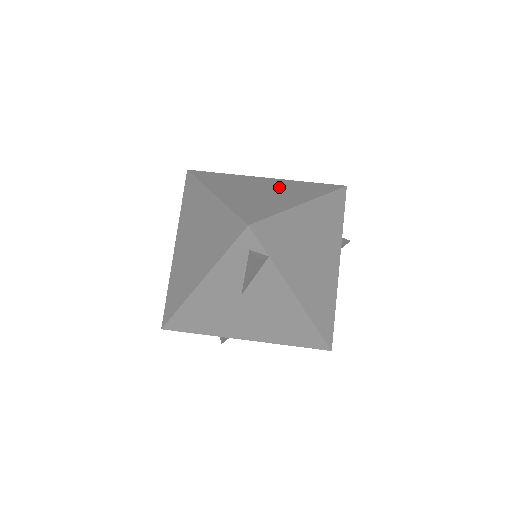
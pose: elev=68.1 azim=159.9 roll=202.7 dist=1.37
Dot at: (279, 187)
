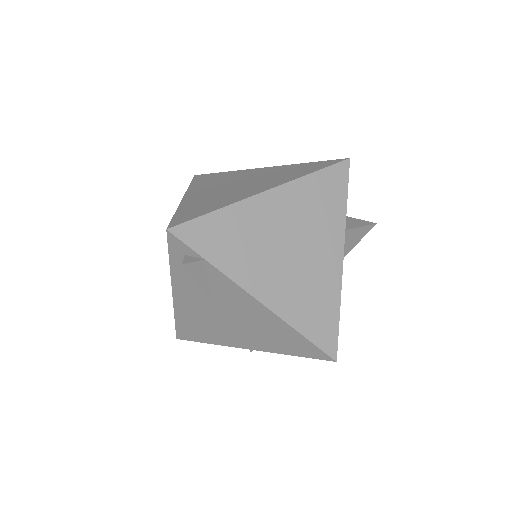
Dot at: (262, 176)
